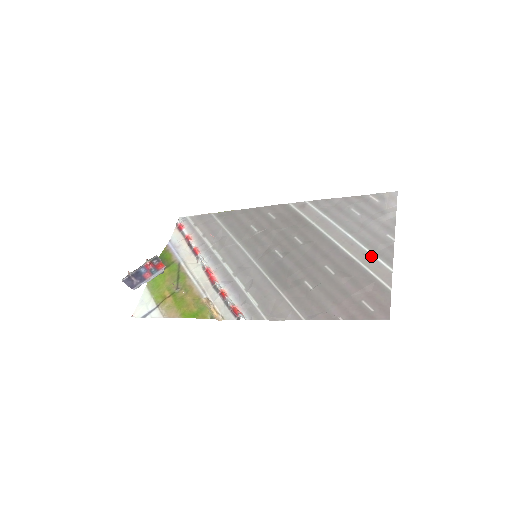
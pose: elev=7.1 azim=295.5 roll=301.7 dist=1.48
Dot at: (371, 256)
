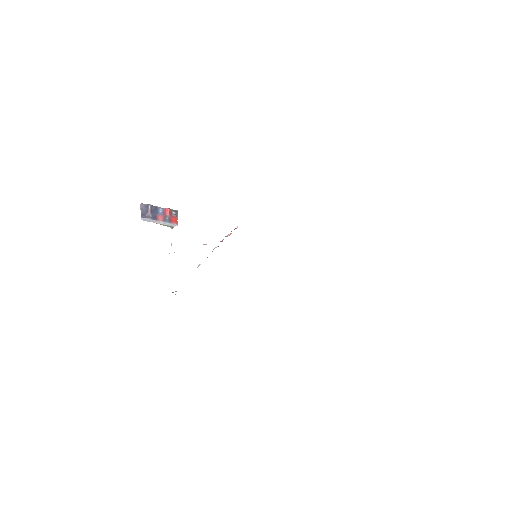
Dot at: occluded
